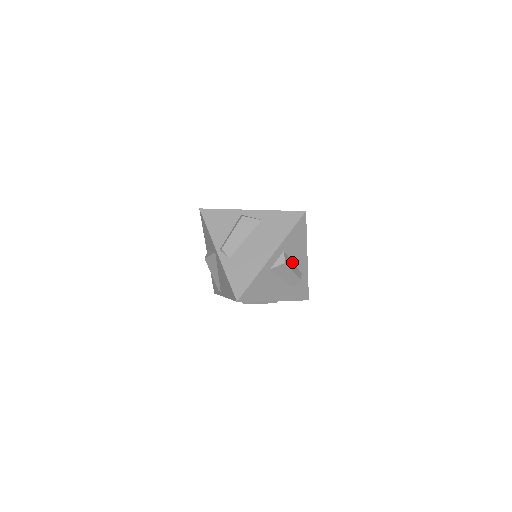
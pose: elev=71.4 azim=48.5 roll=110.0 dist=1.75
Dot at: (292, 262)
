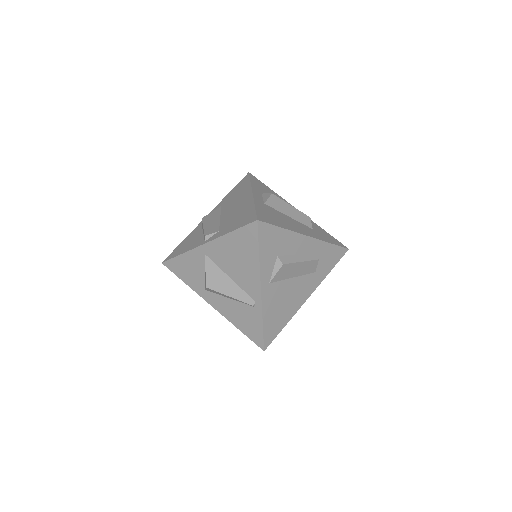
Dot at: occluded
